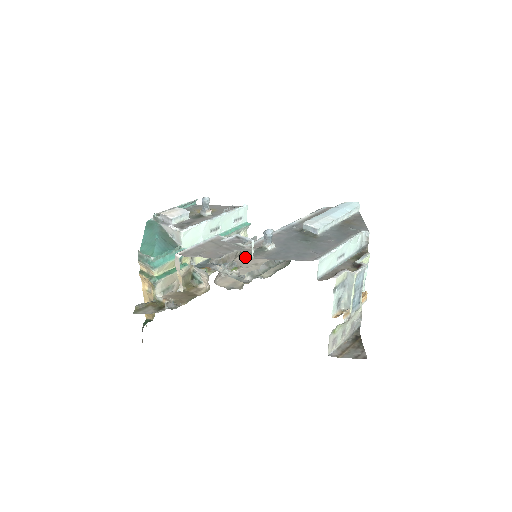
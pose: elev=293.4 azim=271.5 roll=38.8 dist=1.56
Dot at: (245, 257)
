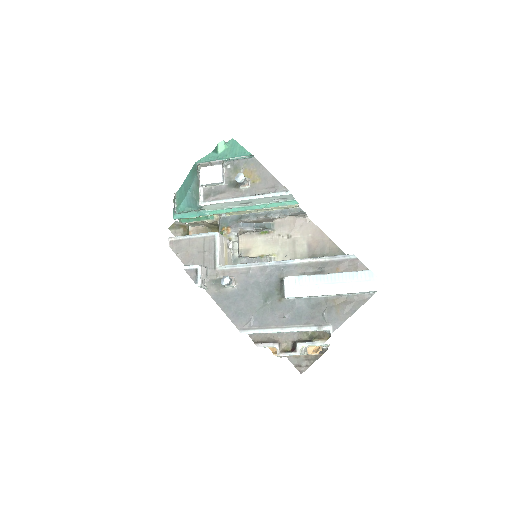
Dot at: (291, 219)
